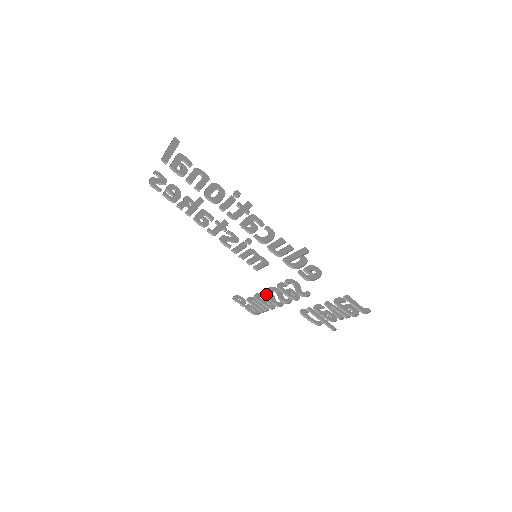
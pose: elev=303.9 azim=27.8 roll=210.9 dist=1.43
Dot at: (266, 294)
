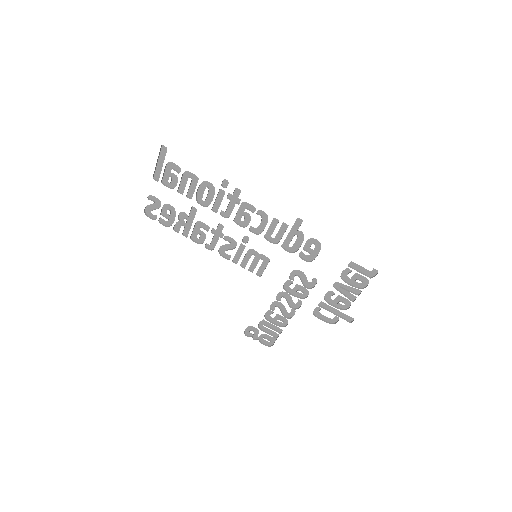
Dot at: (275, 306)
